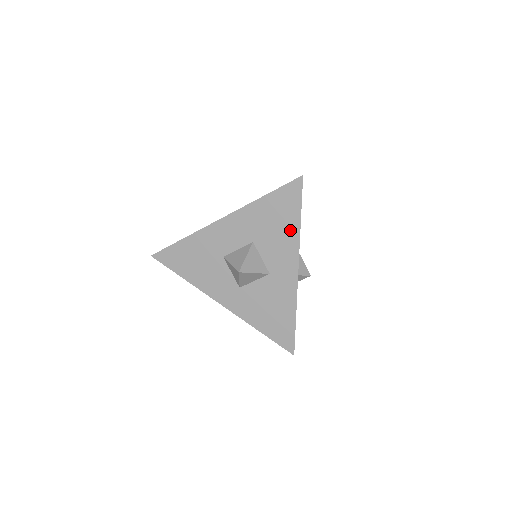
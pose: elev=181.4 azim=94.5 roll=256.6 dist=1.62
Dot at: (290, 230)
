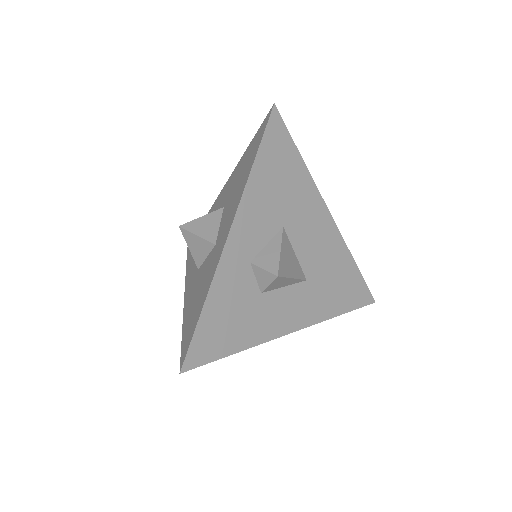
Dot at: (244, 179)
